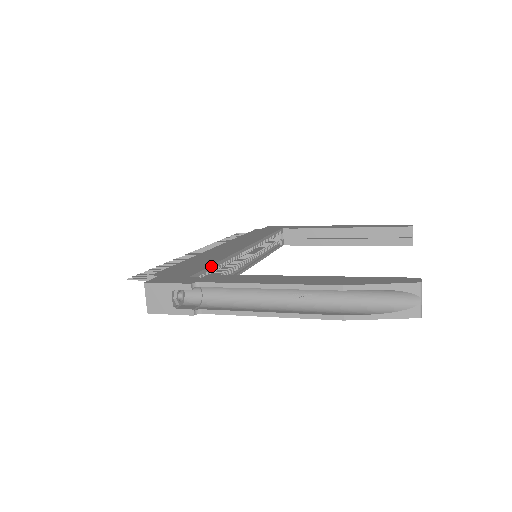
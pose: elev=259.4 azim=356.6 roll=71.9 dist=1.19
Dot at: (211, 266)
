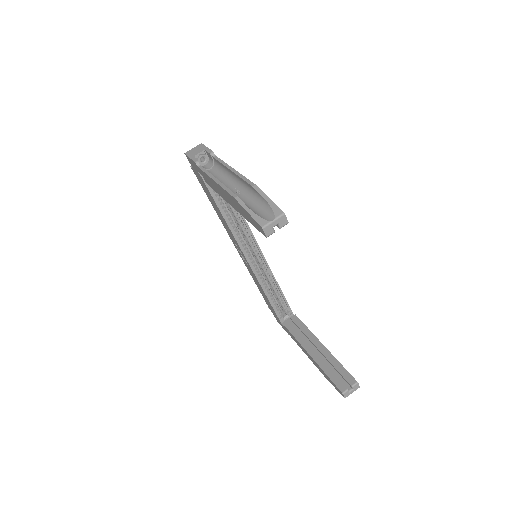
Dot at: occluded
